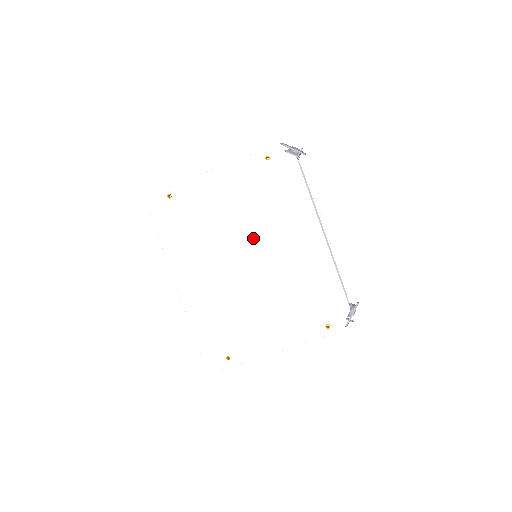
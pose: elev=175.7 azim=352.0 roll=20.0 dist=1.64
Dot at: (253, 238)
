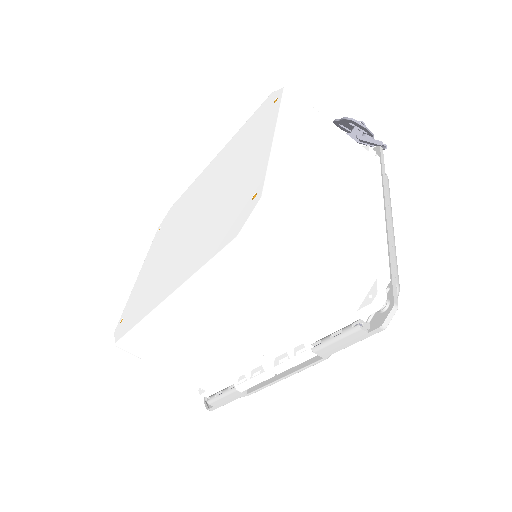
Dot at: (185, 219)
